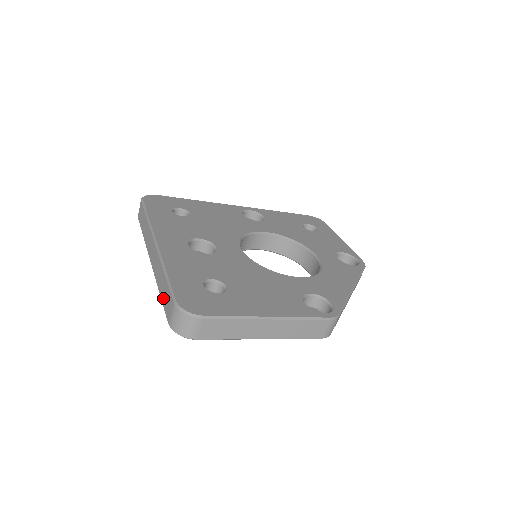
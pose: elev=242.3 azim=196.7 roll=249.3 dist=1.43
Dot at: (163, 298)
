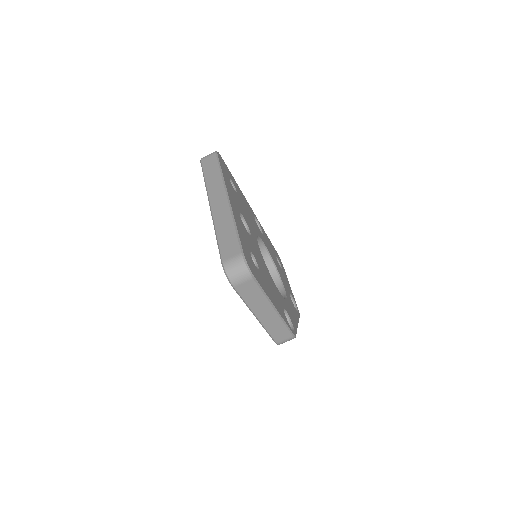
Dot at: (222, 241)
